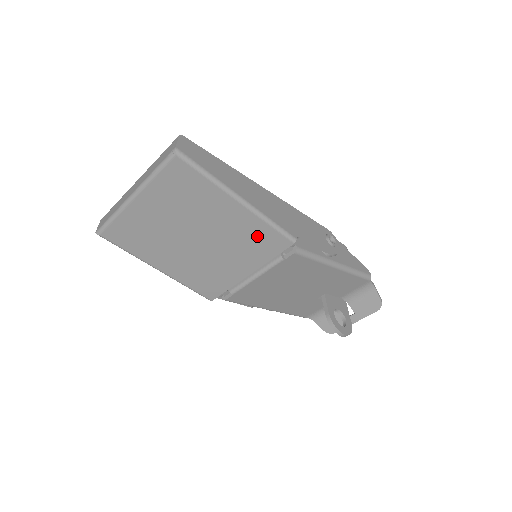
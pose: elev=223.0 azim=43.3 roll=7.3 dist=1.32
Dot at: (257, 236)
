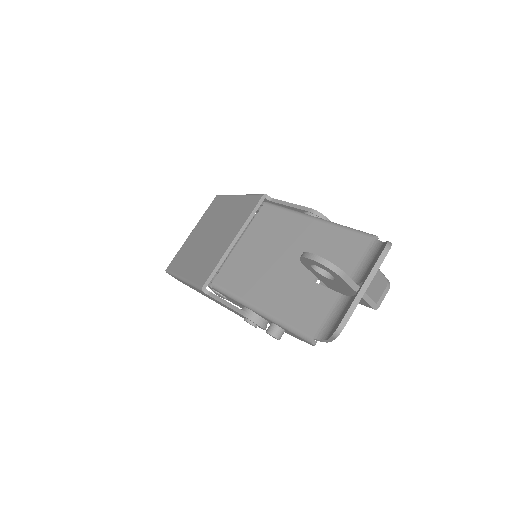
Dot at: (242, 208)
